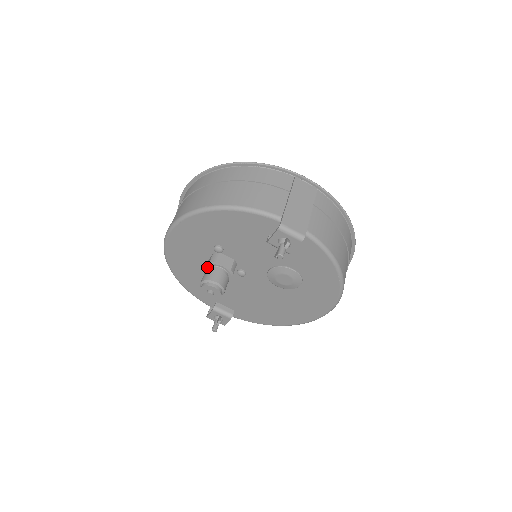
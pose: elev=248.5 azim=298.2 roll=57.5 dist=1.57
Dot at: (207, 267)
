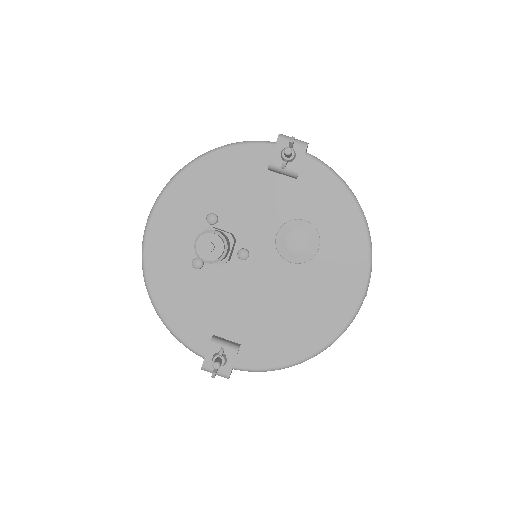
Dot at: occluded
